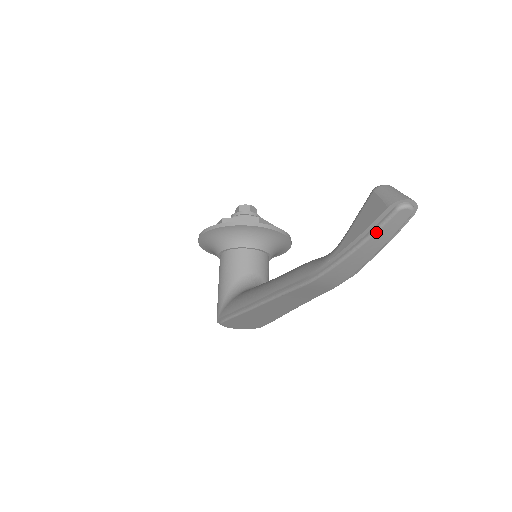
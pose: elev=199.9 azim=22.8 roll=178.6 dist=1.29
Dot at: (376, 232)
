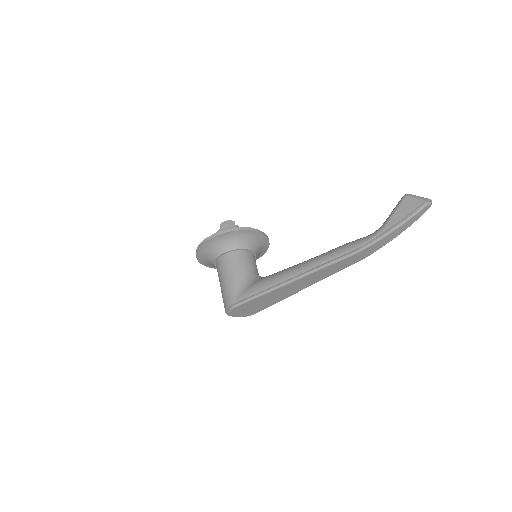
Dot at: (412, 217)
